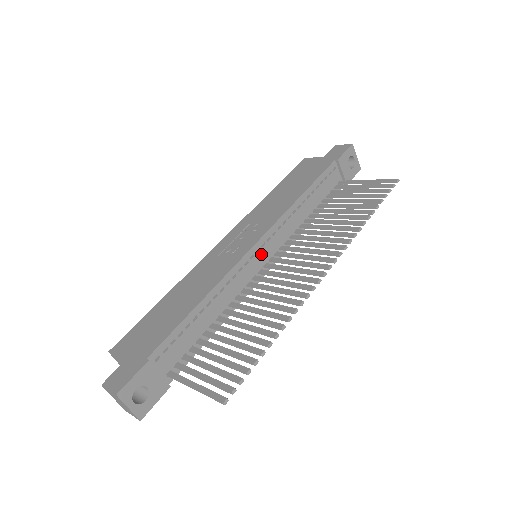
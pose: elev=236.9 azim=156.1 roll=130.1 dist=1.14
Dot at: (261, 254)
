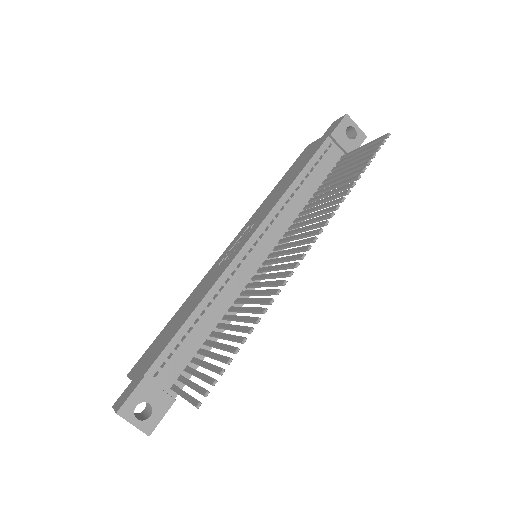
Dot at: (255, 253)
